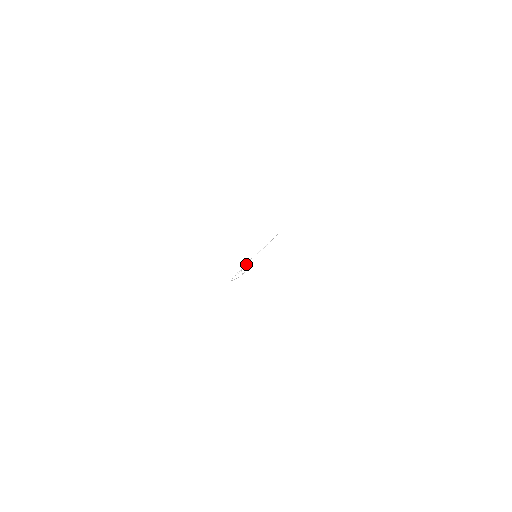
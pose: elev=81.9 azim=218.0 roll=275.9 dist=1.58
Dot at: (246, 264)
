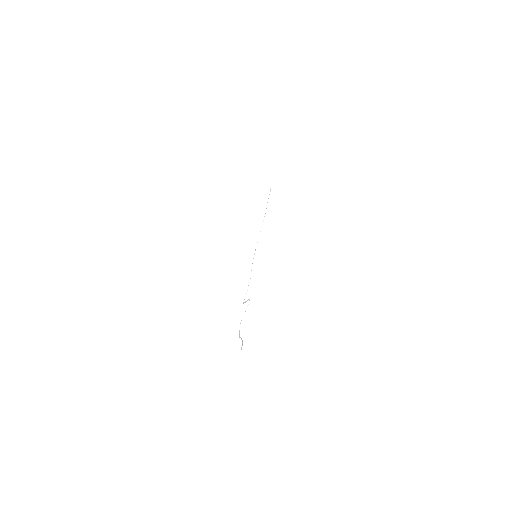
Dot at: occluded
